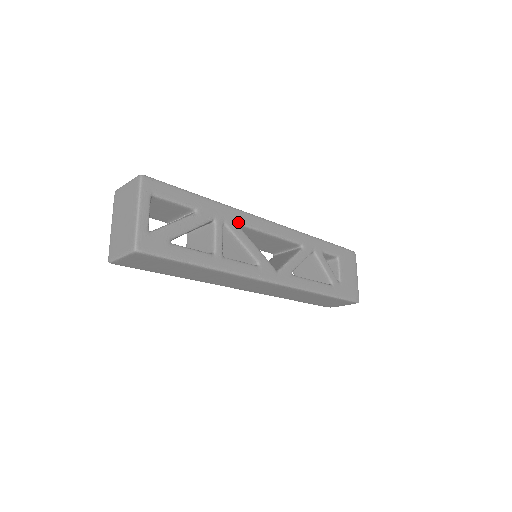
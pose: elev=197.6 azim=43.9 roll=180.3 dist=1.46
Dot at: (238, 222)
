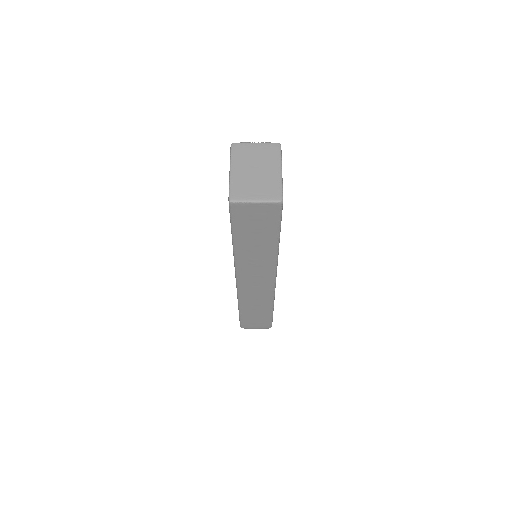
Dot at: occluded
